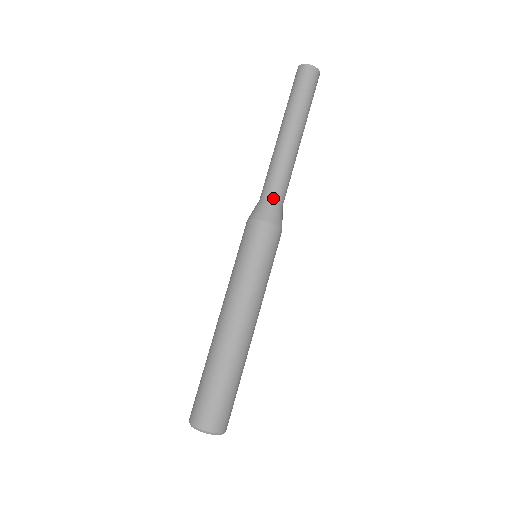
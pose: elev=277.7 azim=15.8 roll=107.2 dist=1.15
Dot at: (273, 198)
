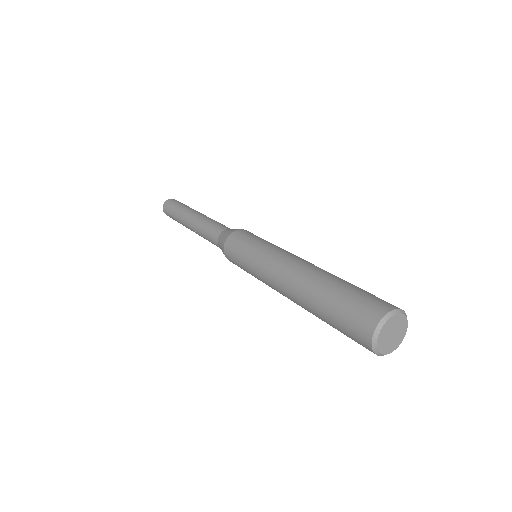
Dot at: (229, 228)
